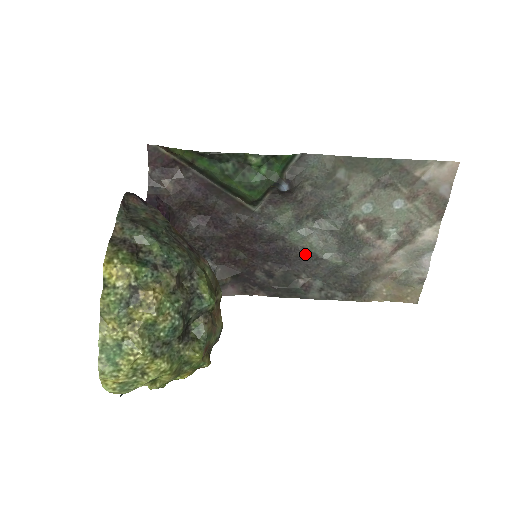
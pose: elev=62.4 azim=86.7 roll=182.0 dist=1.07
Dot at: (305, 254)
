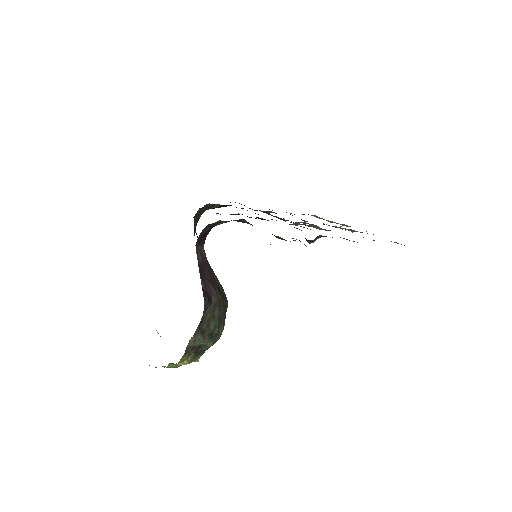
Dot at: (287, 220)
